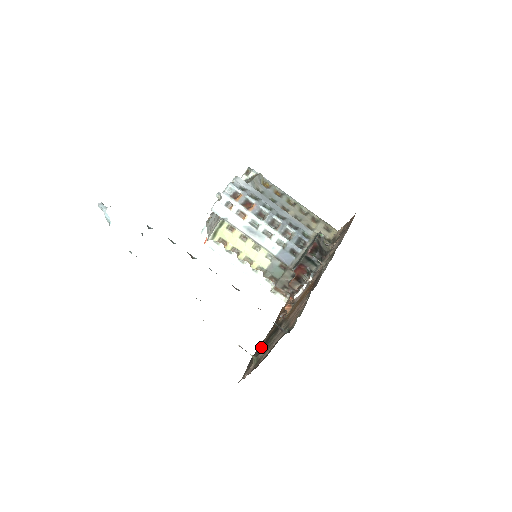
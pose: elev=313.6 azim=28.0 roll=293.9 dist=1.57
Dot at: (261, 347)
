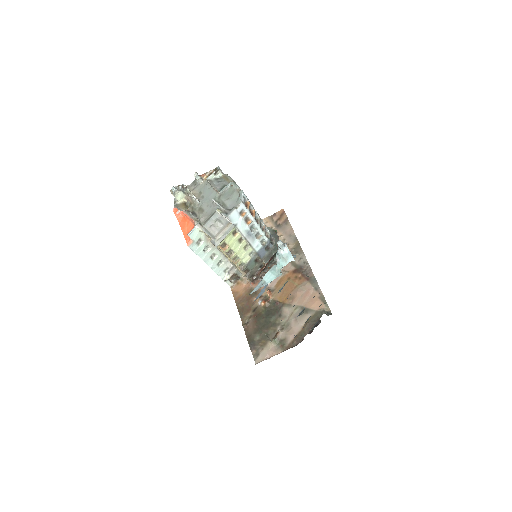
Dot at: (256, 330)
